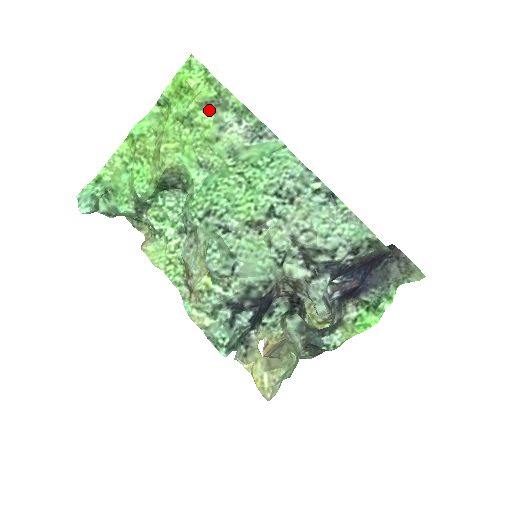
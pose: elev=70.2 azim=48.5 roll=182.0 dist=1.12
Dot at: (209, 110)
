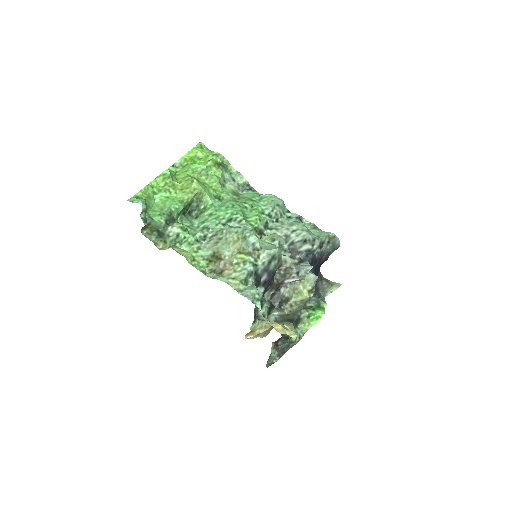
Dot at: (219, 168)
